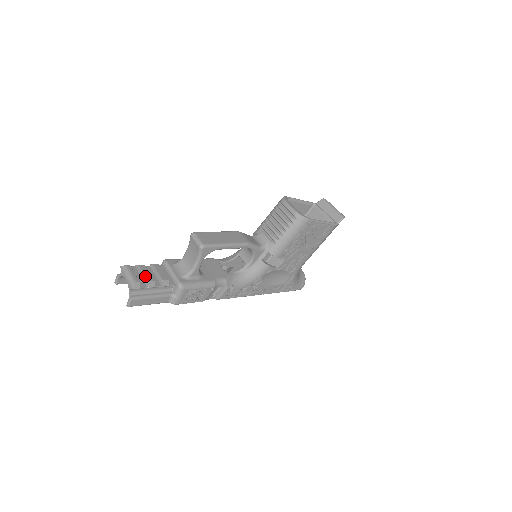
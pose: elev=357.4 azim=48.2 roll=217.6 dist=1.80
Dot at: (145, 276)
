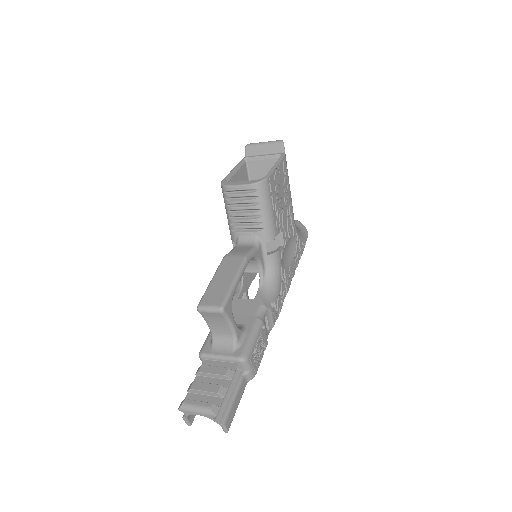
Dot at: (209, 392)
